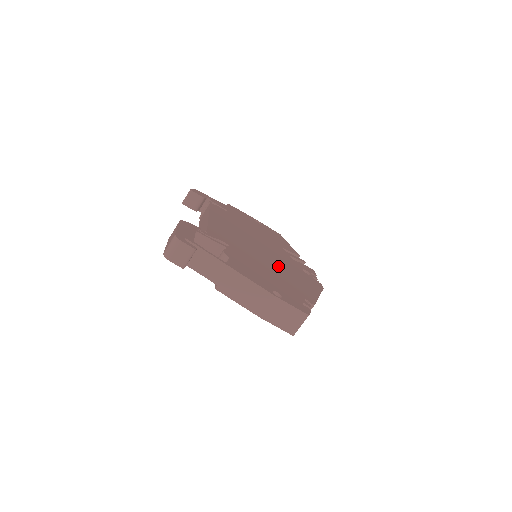
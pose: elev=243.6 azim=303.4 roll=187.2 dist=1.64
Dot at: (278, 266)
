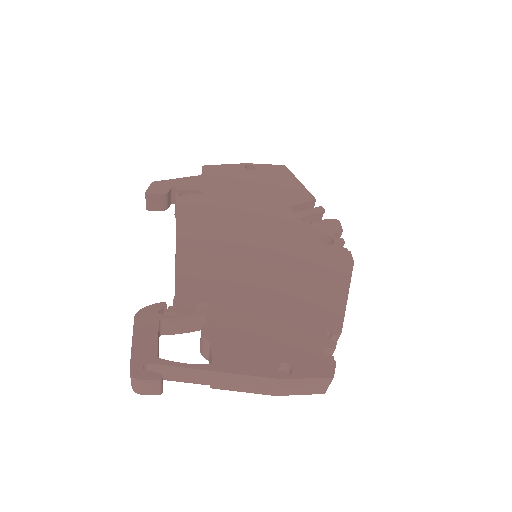
Dot at: (284, 276)
